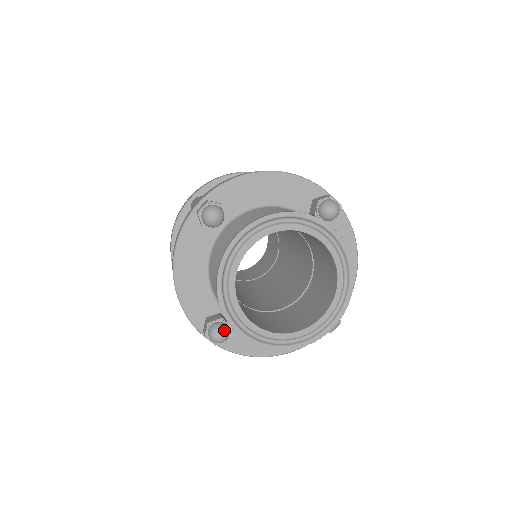
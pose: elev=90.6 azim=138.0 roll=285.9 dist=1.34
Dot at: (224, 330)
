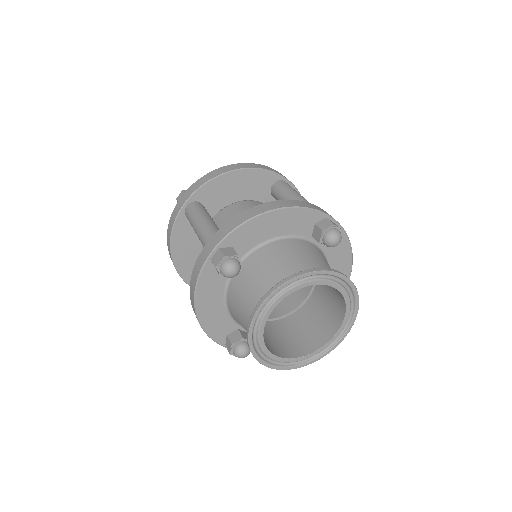
Dot at: (247, 349)
